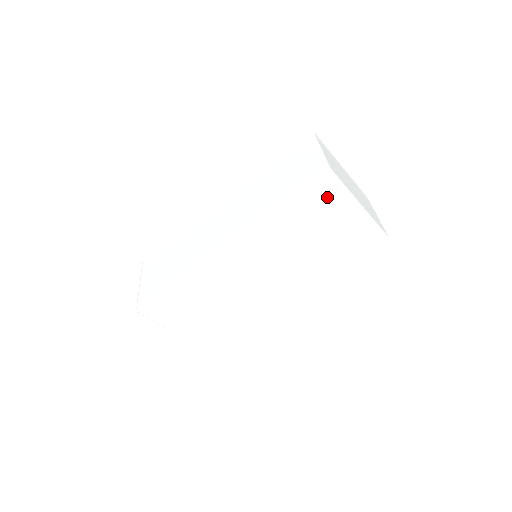
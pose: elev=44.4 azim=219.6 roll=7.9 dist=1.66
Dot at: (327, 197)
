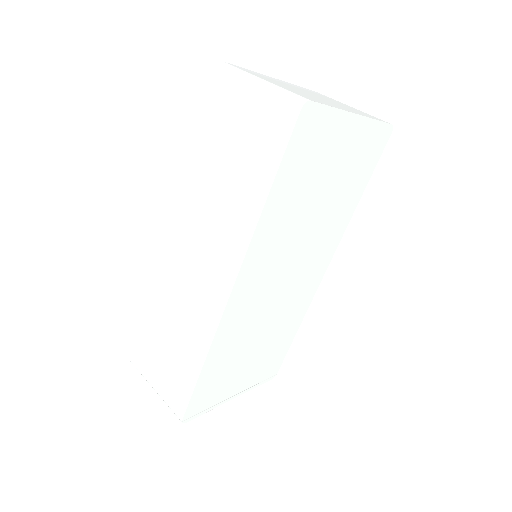
Dot at: (318, 138)
